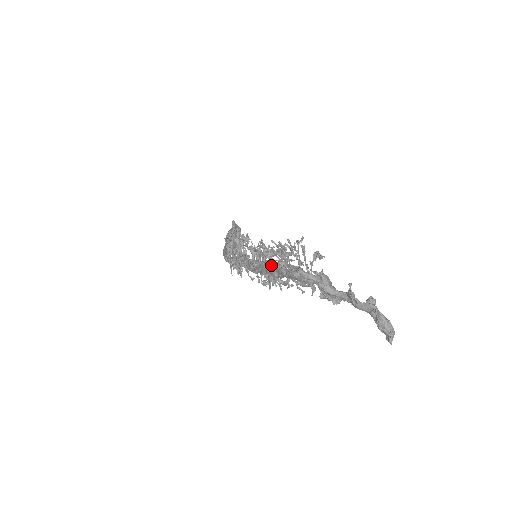
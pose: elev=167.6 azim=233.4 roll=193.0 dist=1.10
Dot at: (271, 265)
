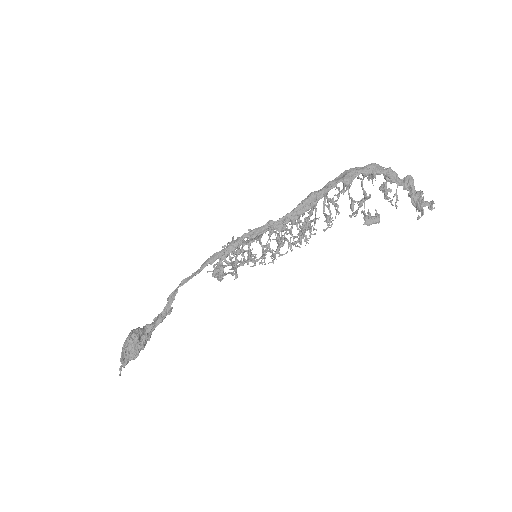
Dot at: (346, 171)
